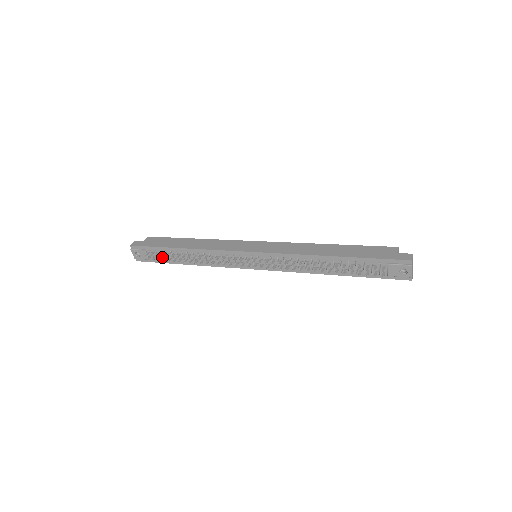
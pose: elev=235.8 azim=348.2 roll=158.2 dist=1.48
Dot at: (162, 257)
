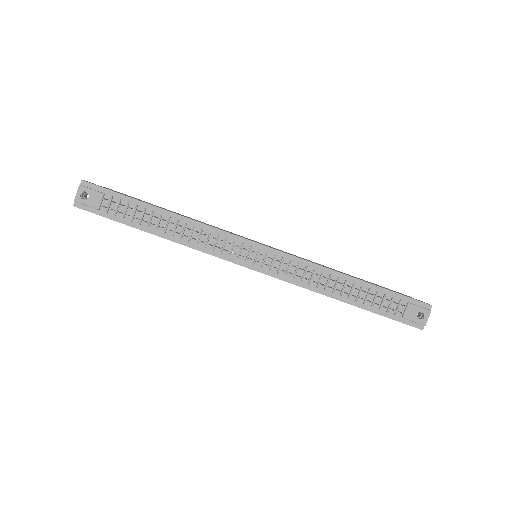
Dot at: (125, 212)
